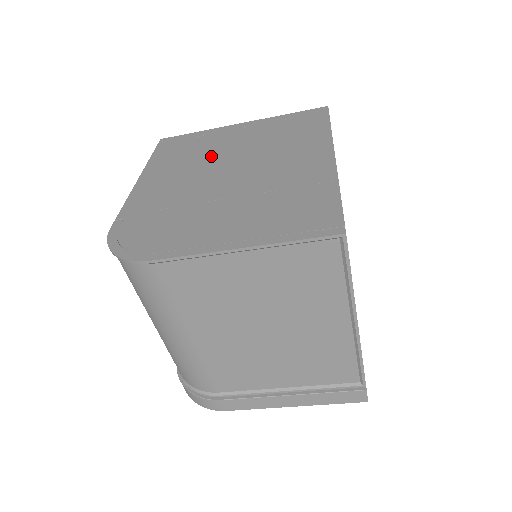
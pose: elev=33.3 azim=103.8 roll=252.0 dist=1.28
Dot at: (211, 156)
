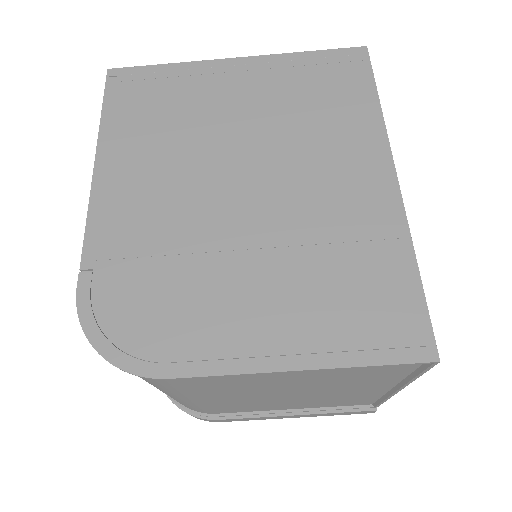
Dot at: (204, 135)
